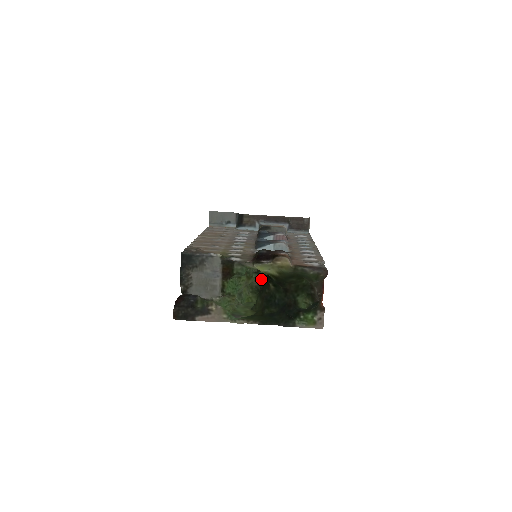
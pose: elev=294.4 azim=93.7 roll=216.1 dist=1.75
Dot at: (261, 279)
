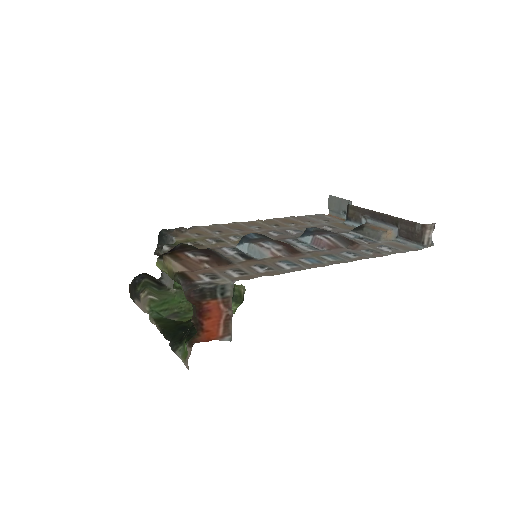
Dot at: occluded
